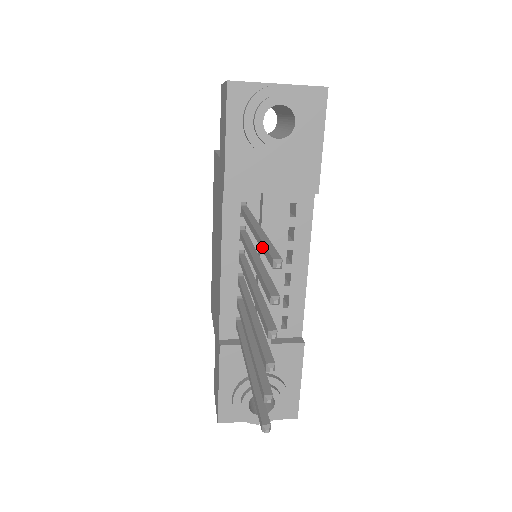
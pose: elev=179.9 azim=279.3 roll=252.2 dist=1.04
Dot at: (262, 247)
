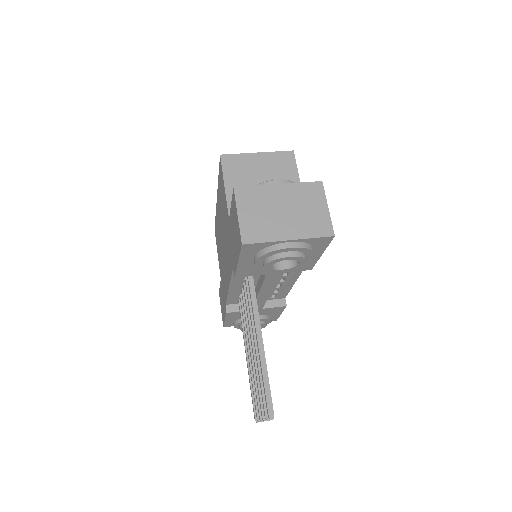
Dot at: (263, 381)
